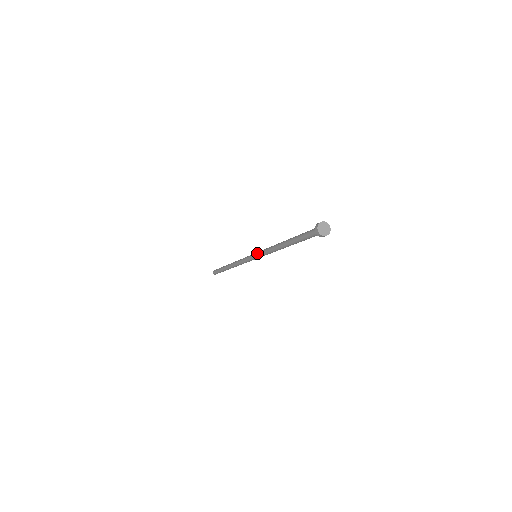
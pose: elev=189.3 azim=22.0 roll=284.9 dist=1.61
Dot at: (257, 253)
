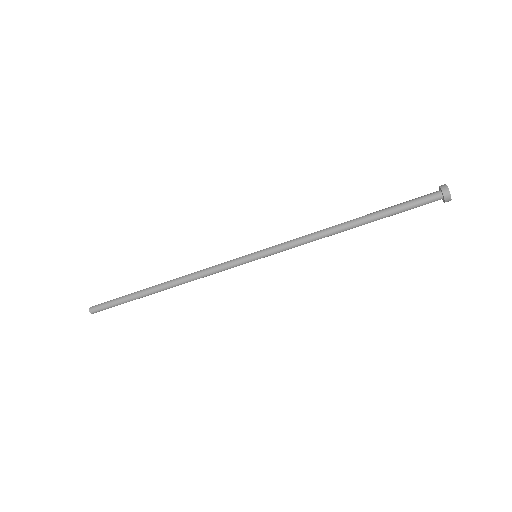
Dot at: (269, 247)
